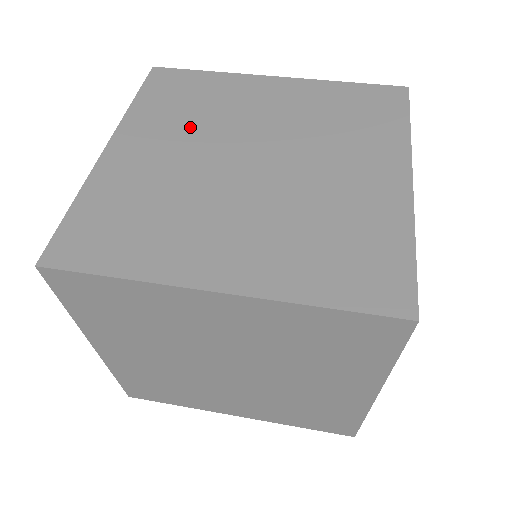
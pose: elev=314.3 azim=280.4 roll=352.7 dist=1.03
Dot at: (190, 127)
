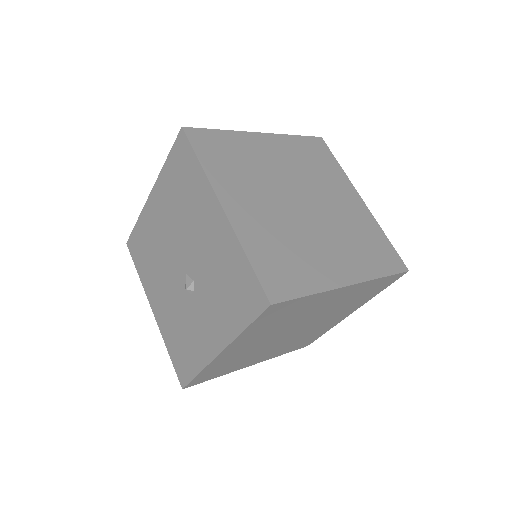
Dot at: (253, 182)
